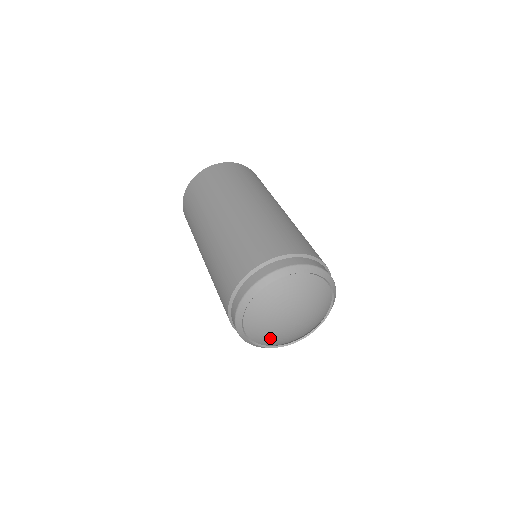
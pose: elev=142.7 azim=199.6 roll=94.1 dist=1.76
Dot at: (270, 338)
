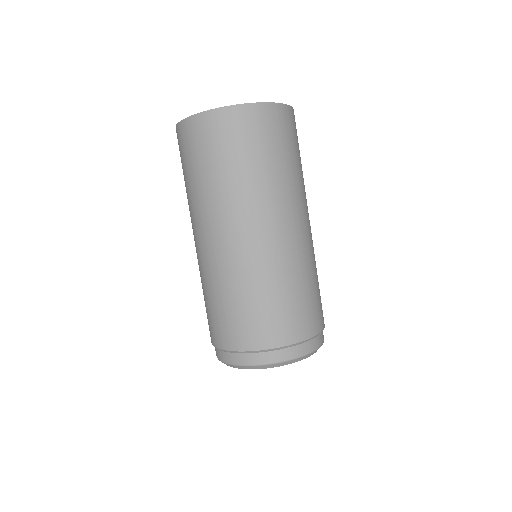
Dot at: occluded
